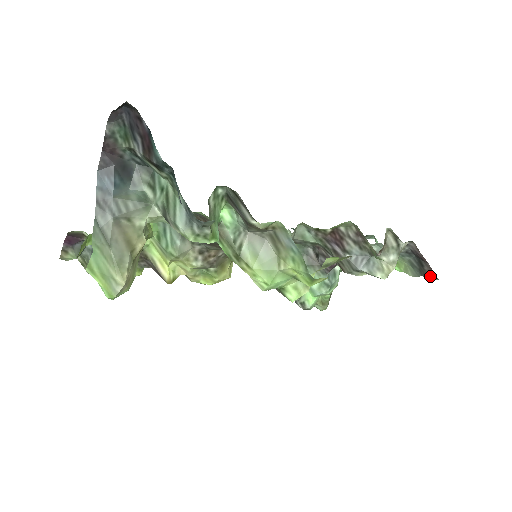
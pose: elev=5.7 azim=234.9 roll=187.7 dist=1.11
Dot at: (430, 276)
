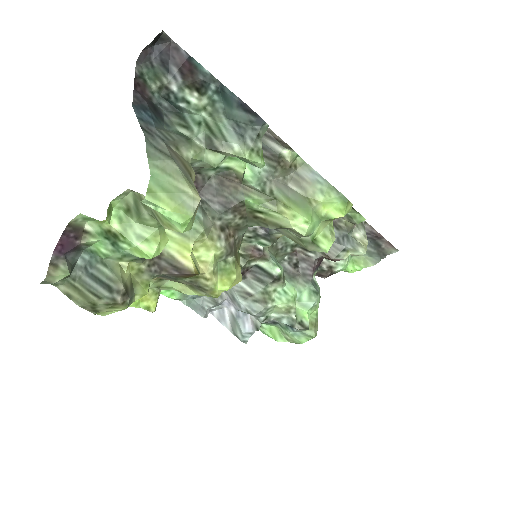
Dot at: (390, 252)
